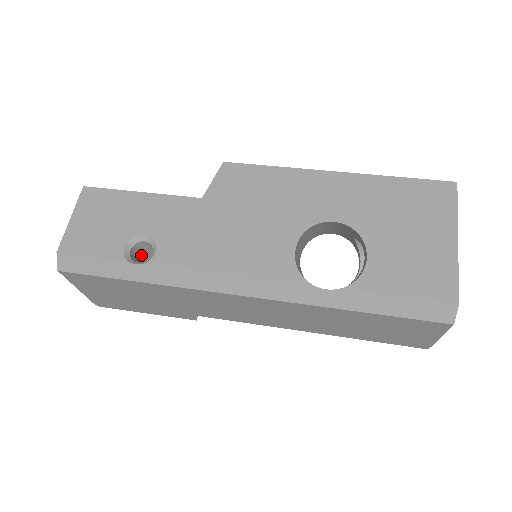
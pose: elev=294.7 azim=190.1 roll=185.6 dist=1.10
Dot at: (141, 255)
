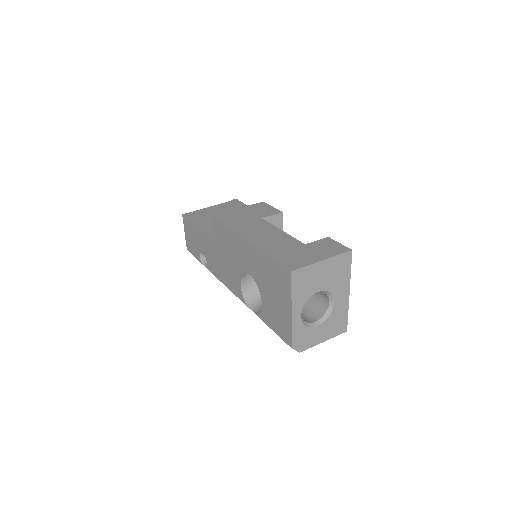
Dot at: occluded
